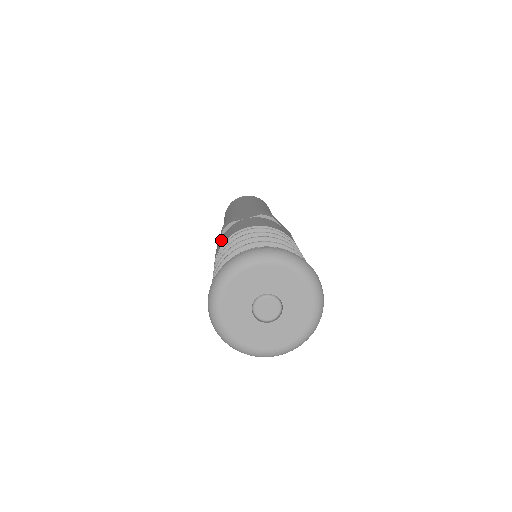
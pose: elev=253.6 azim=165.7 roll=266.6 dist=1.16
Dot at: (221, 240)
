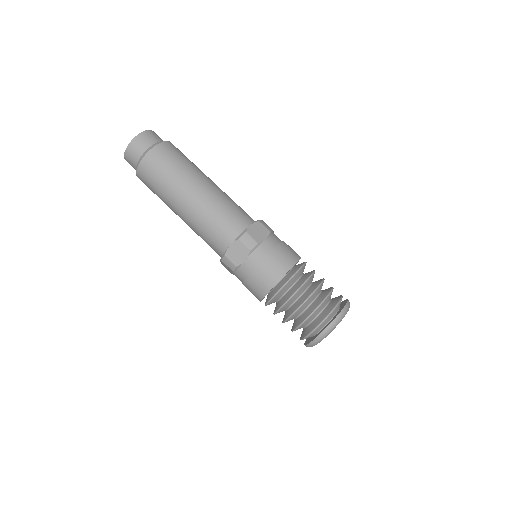
Dot at: (268, 269)
